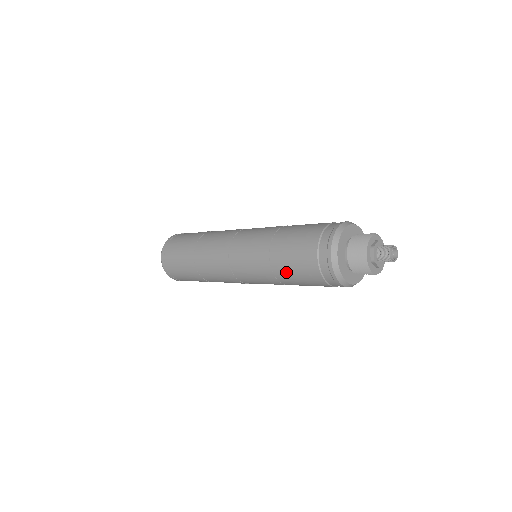
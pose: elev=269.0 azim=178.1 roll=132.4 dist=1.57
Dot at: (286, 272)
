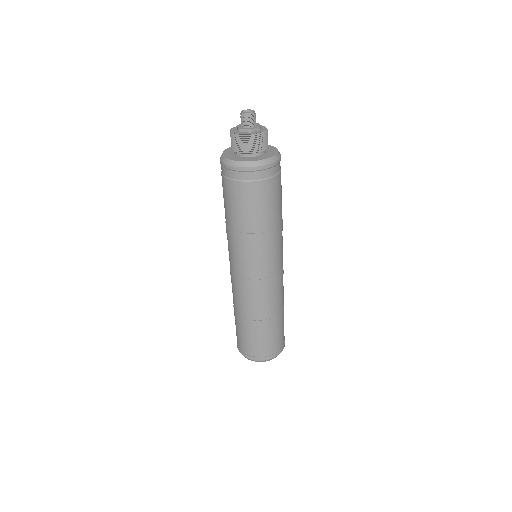
Dot at: occluded
